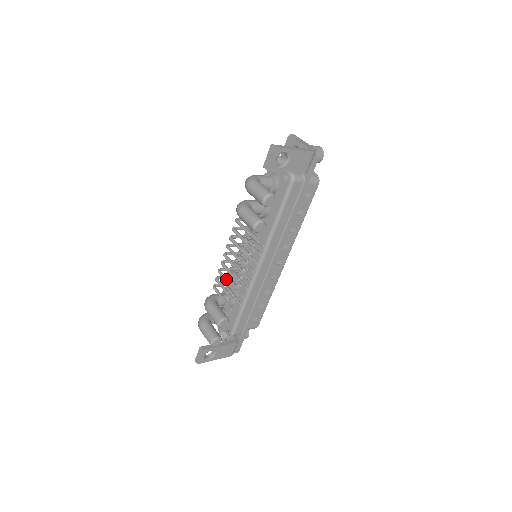
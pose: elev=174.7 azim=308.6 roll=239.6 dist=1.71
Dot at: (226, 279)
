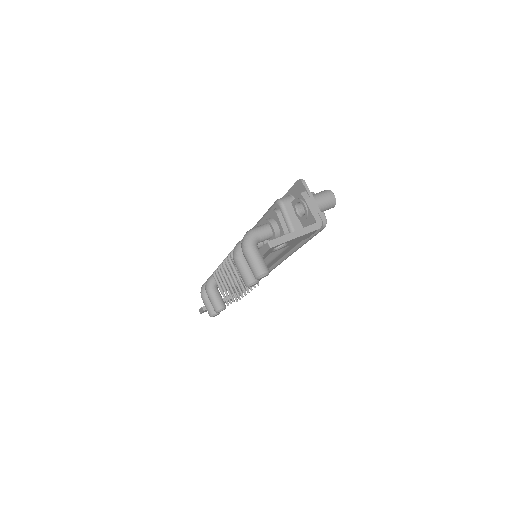
Dot at: (224, 282)
